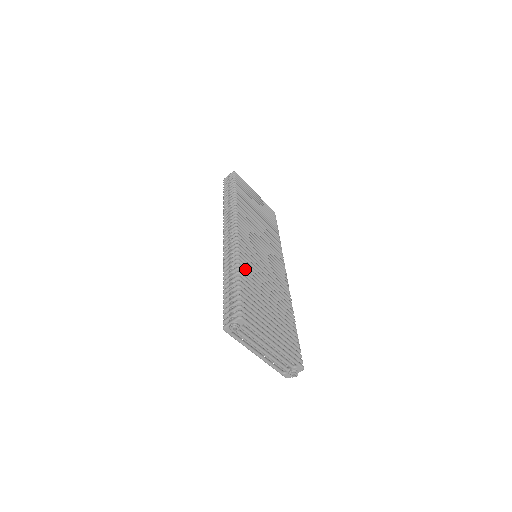
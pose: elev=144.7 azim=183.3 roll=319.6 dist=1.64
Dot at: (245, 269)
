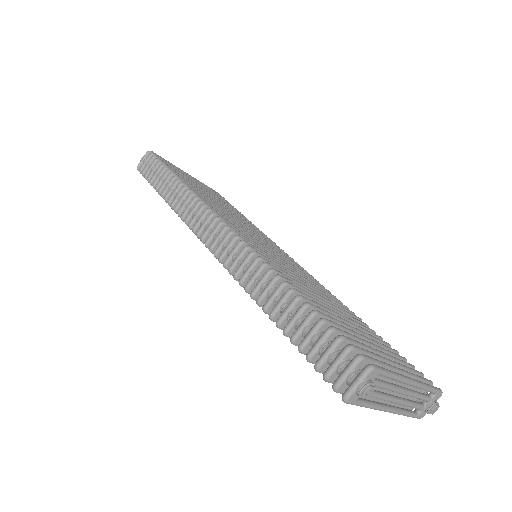
Dot at: (289, 280)
